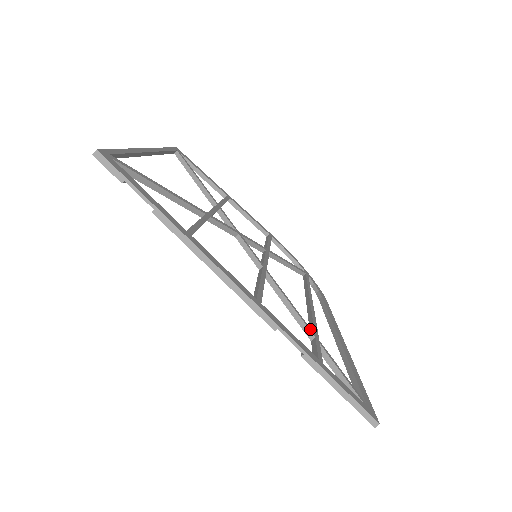
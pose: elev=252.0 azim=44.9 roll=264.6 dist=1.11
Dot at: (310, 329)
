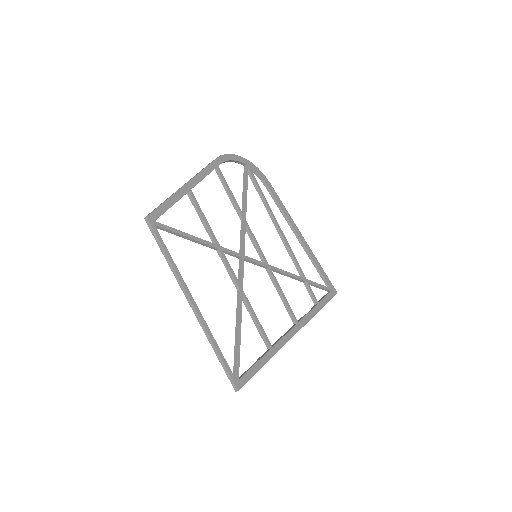
Dot at: (302, 279)
